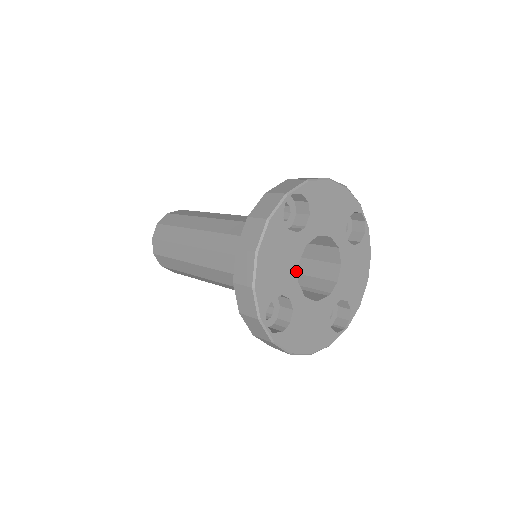
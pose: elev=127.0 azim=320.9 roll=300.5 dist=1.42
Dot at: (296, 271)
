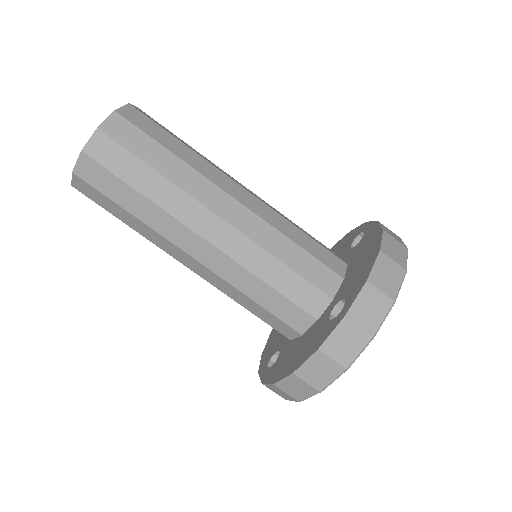
Dot at: occluded
